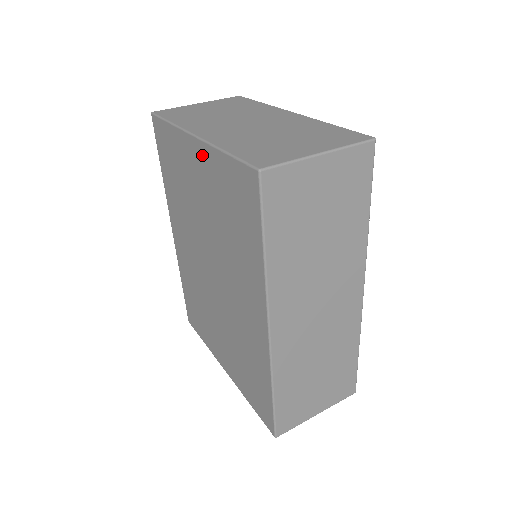
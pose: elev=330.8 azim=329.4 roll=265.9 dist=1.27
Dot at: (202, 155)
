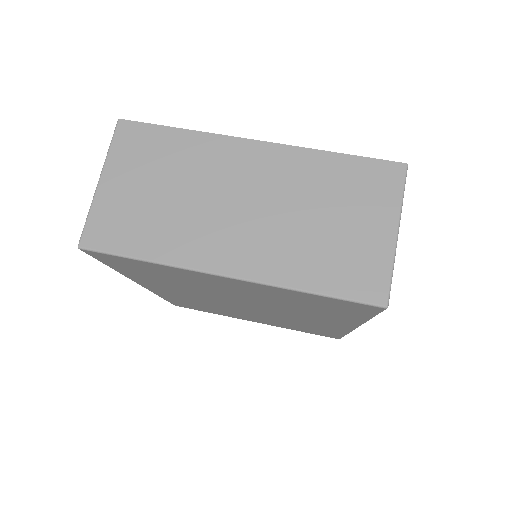
Dot at: (249, 286)
